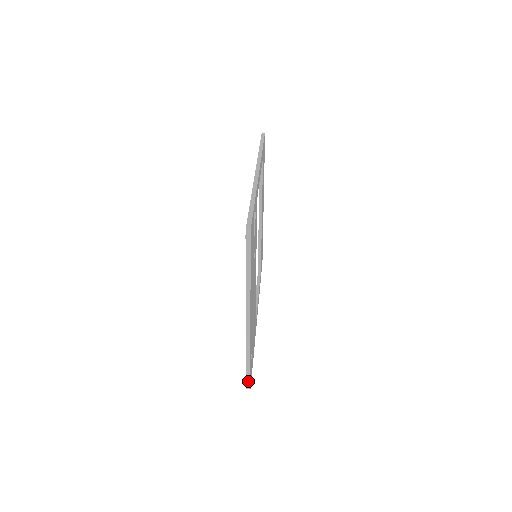
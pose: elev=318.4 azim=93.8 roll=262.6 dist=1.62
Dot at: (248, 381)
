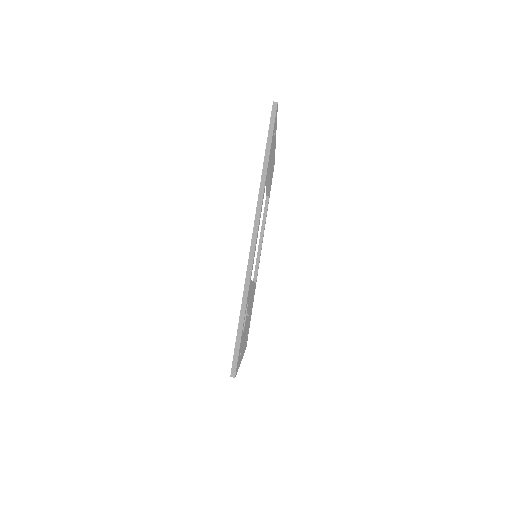
Dot at: occluded
